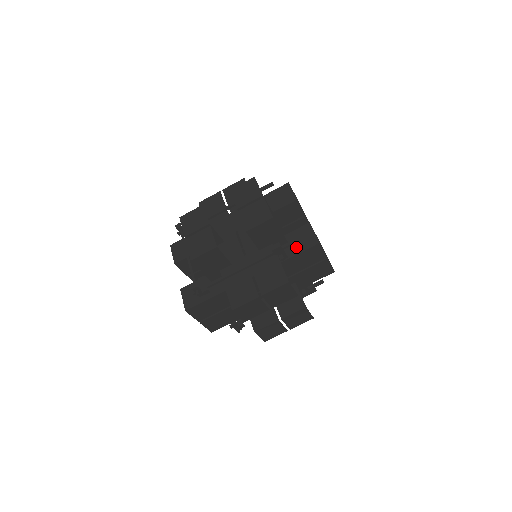
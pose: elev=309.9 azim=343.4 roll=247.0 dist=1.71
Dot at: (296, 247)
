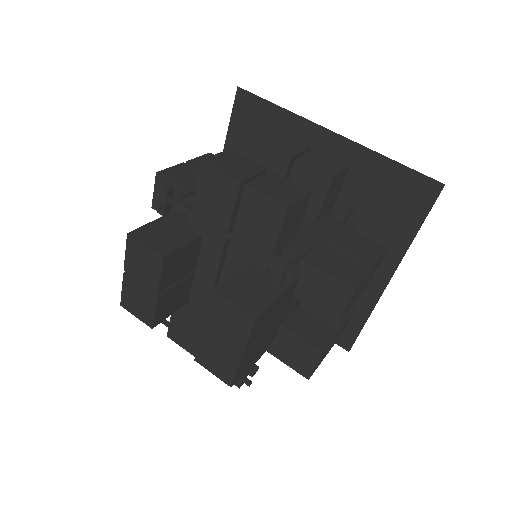
Dot at: occluded
